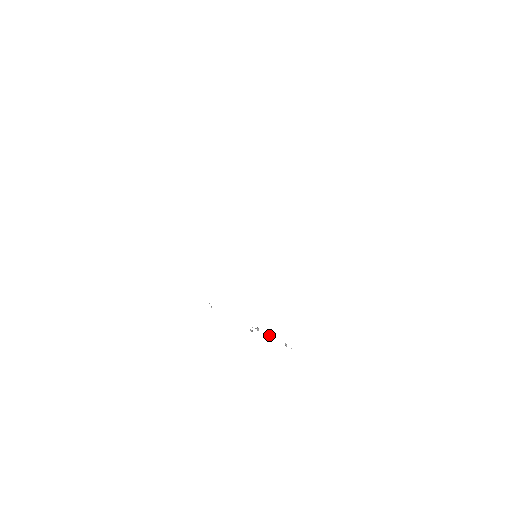
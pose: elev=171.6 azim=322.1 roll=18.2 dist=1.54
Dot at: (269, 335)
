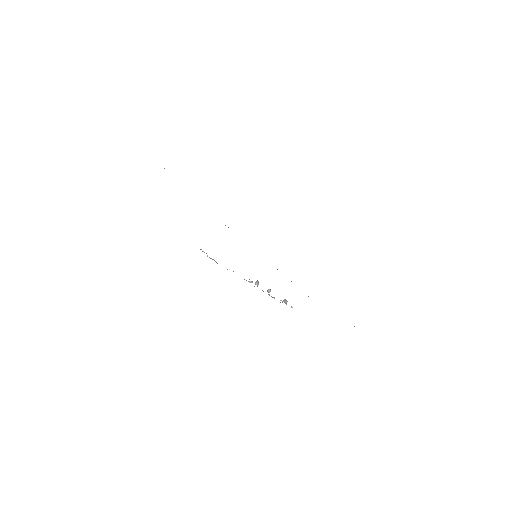
Dot at: occluded
